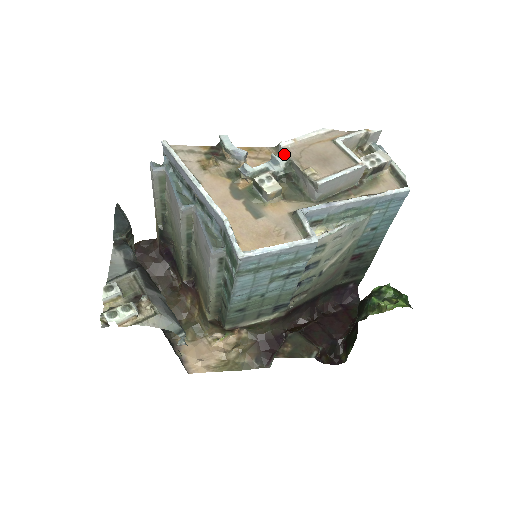
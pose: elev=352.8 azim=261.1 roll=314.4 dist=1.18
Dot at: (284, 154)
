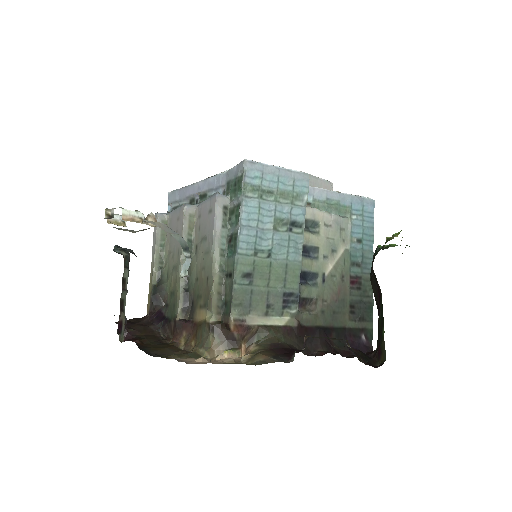
Dot at: occluded
